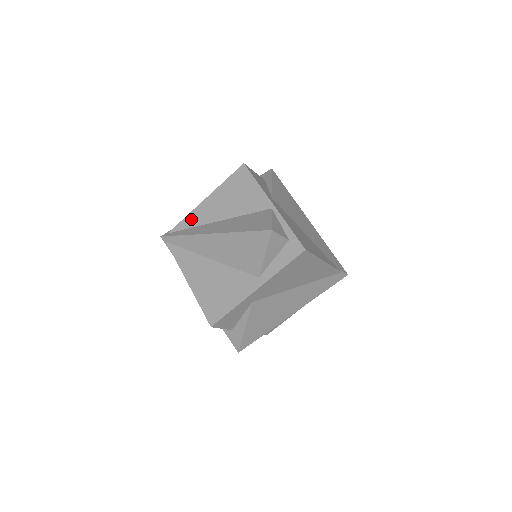
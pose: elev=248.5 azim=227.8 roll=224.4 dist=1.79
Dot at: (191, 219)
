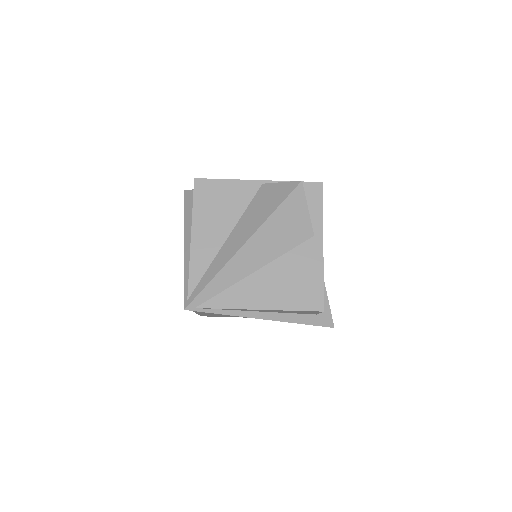
Dot at: (198, 264)
